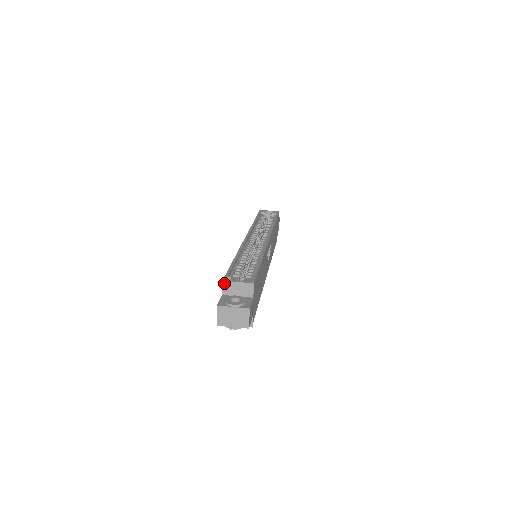
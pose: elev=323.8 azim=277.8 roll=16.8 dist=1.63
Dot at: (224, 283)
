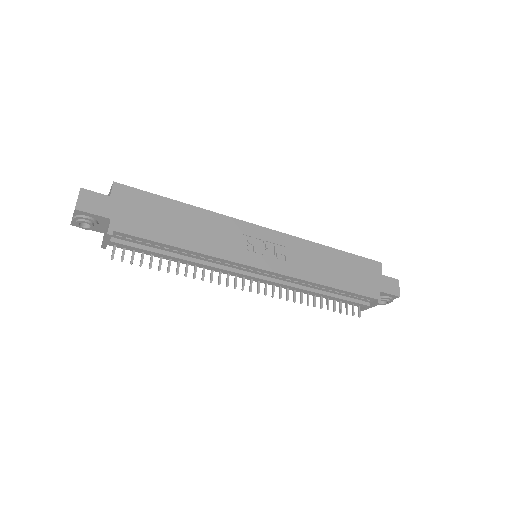
Dot at: occluded
